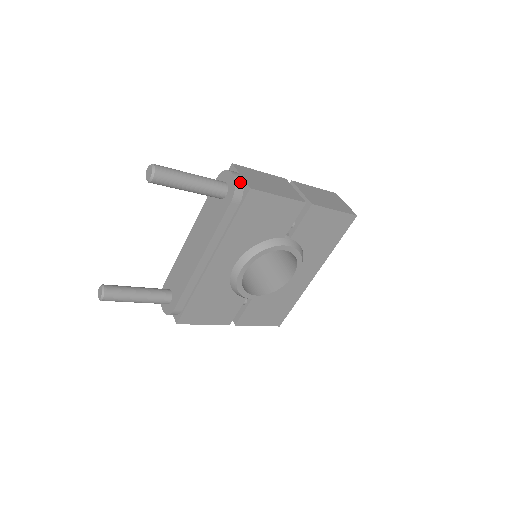
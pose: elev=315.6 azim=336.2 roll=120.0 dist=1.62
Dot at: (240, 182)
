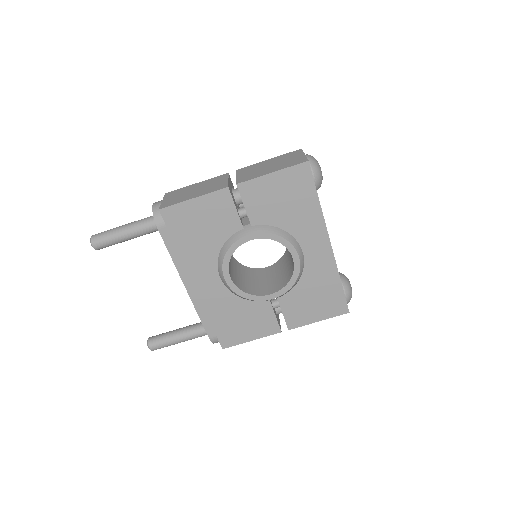
Dot at: (158, 208)
